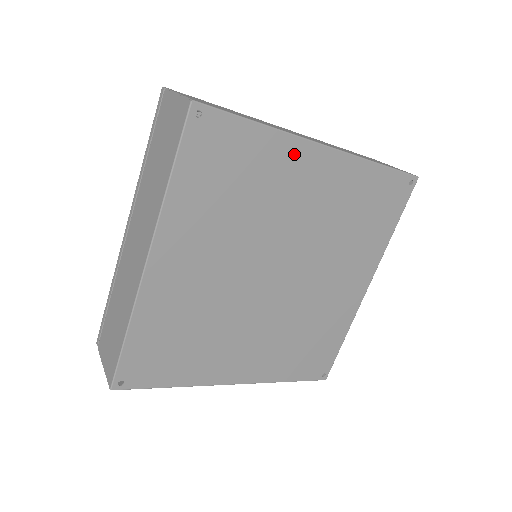
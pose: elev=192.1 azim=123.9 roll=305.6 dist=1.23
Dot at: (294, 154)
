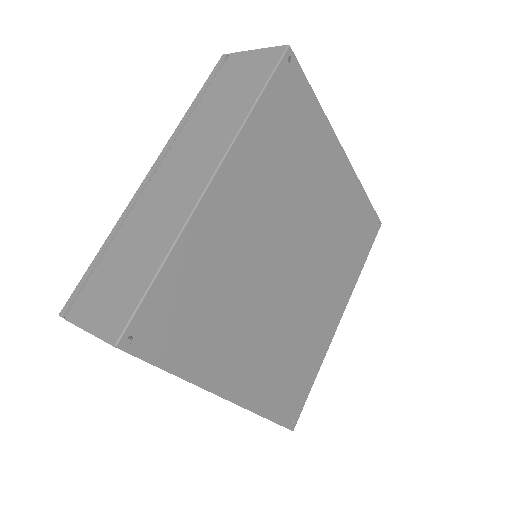
Dot at: (329, 145)
